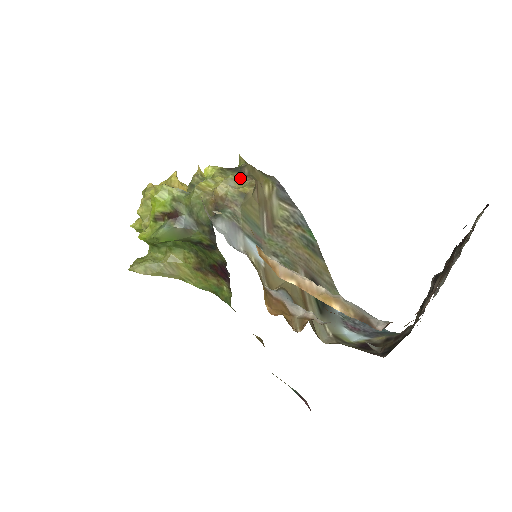
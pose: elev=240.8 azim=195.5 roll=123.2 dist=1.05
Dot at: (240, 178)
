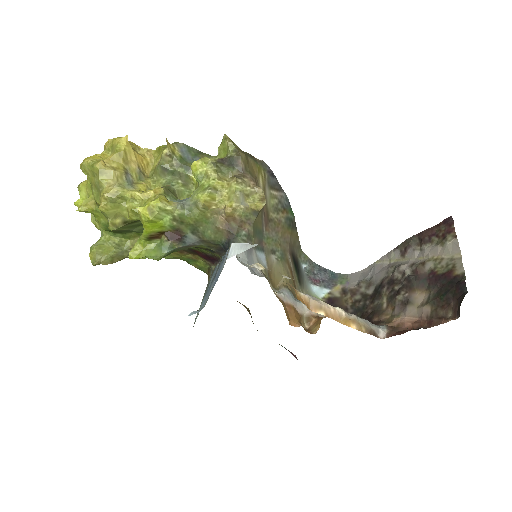
Dot at: (246, 186)
